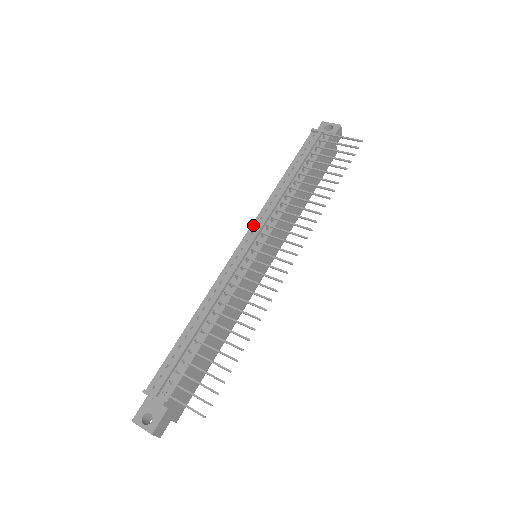
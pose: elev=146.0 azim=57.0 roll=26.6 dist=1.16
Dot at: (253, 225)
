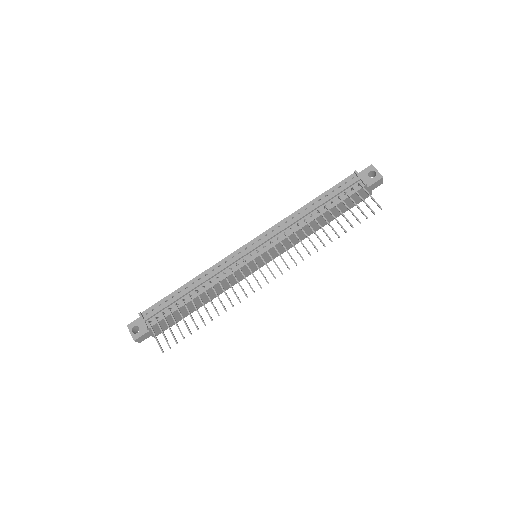
Dot at: (264, 233)
